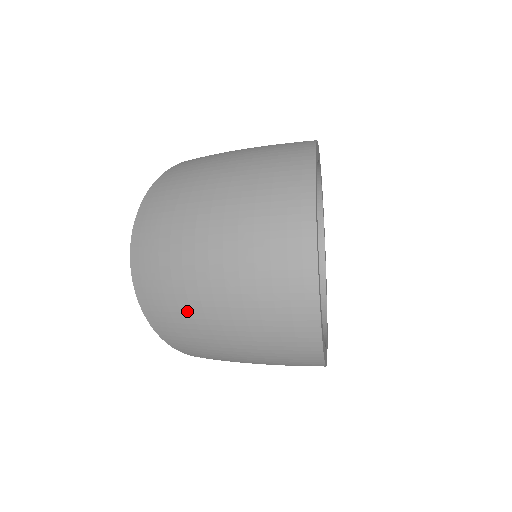
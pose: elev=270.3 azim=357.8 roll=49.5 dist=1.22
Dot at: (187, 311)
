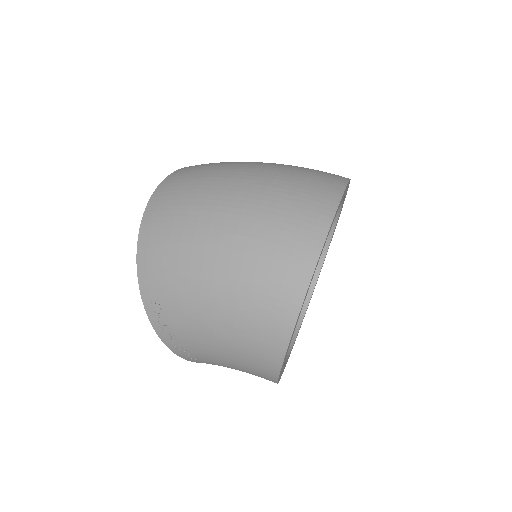
Dot at: (195, 215)
